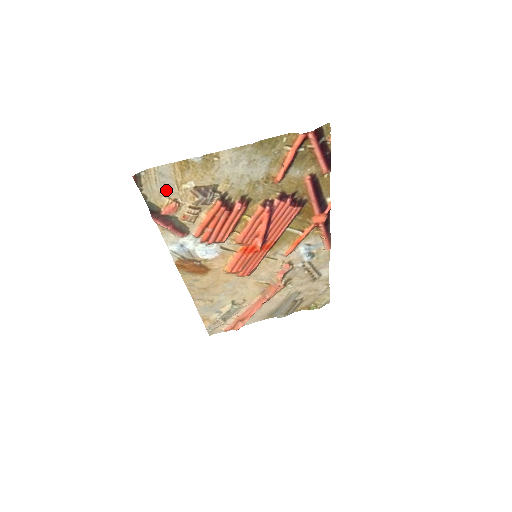
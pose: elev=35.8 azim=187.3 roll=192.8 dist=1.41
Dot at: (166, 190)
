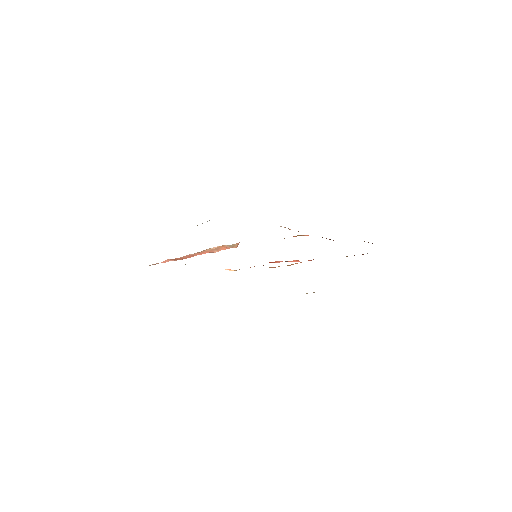
Dot at: occluded
